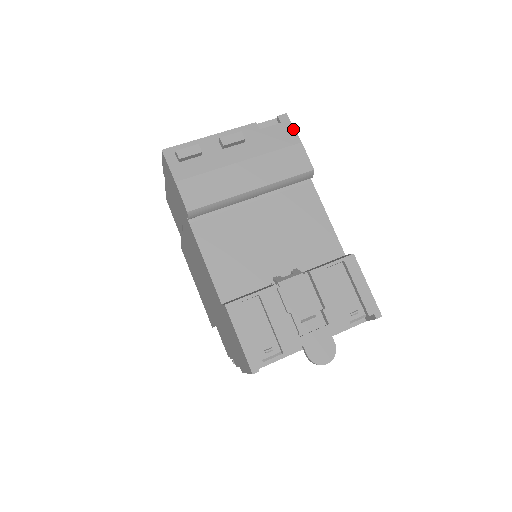
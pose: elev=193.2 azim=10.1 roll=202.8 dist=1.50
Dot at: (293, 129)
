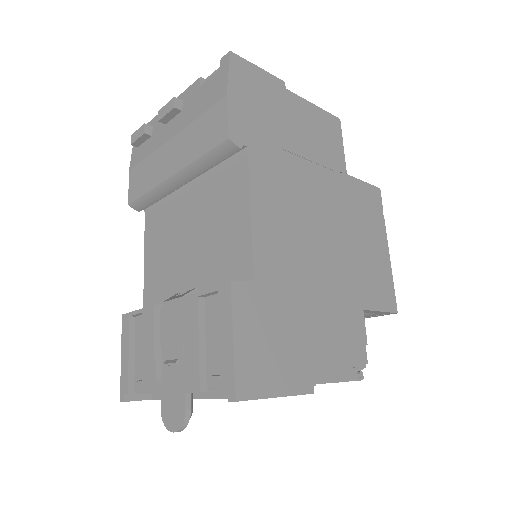
Dot at: (226, 75)
